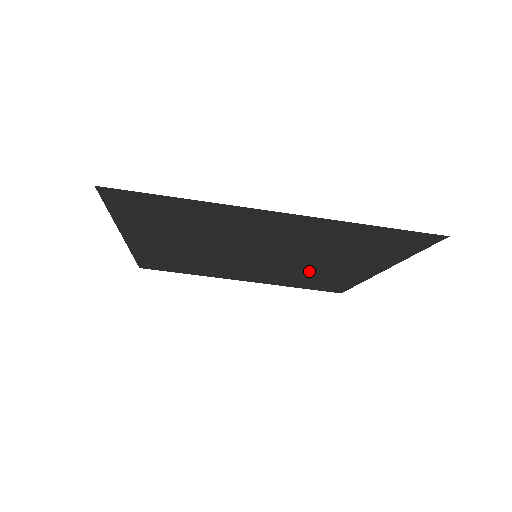
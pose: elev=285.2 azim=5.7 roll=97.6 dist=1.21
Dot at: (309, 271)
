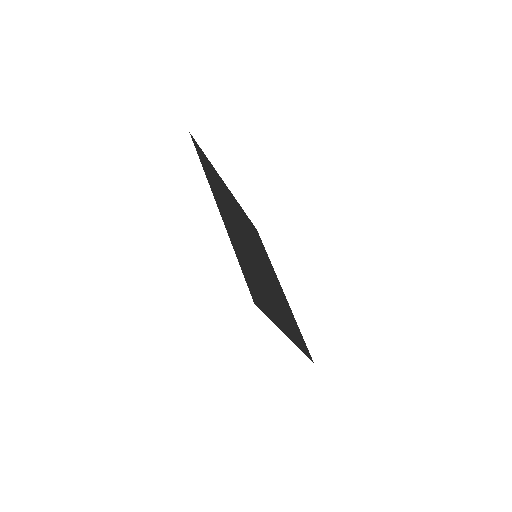
Dot at: occluded
